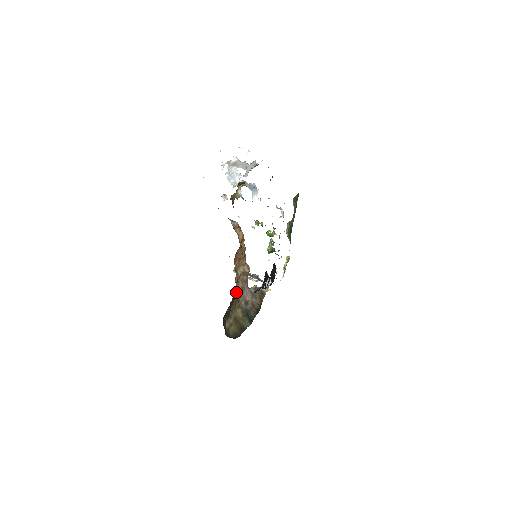
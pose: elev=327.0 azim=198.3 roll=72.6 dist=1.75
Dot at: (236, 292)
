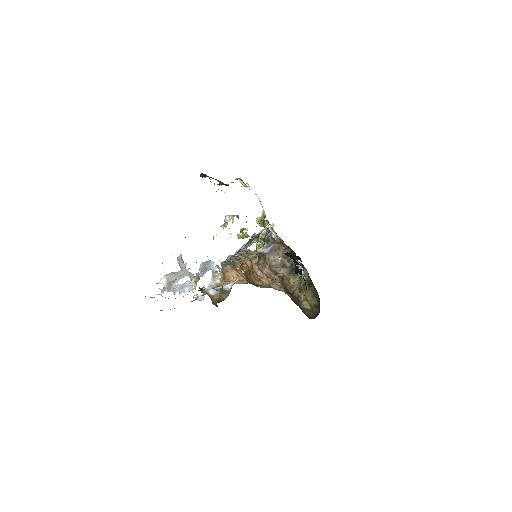
Dot at: occluded
